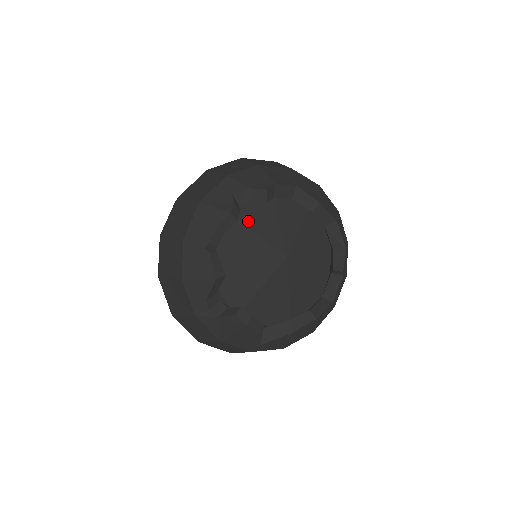
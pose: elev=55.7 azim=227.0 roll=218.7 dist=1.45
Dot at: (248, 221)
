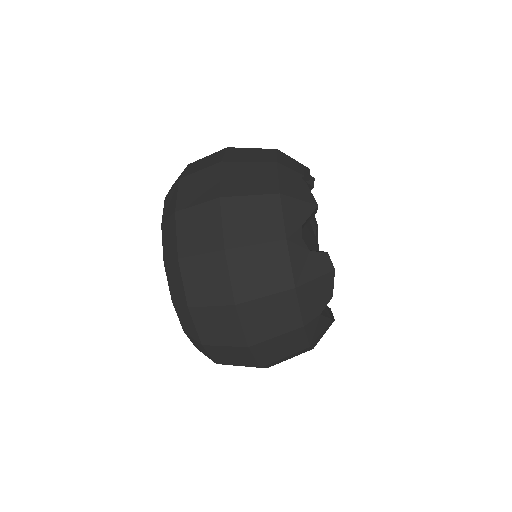
Dot at: occluded
